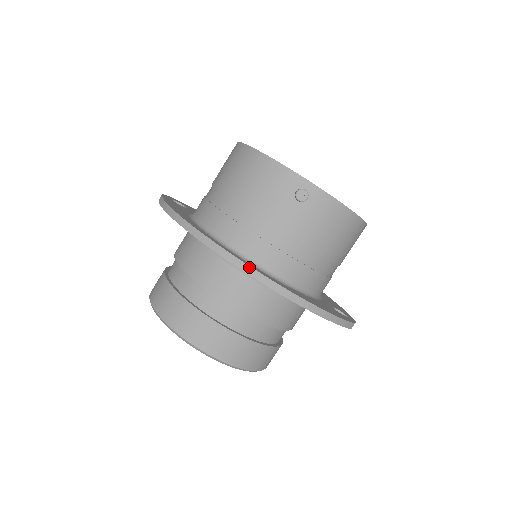
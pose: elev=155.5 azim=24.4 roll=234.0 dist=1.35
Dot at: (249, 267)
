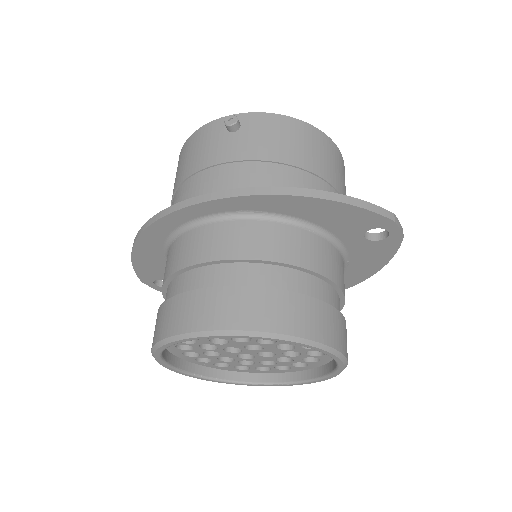
Dot at: (211, 194)
